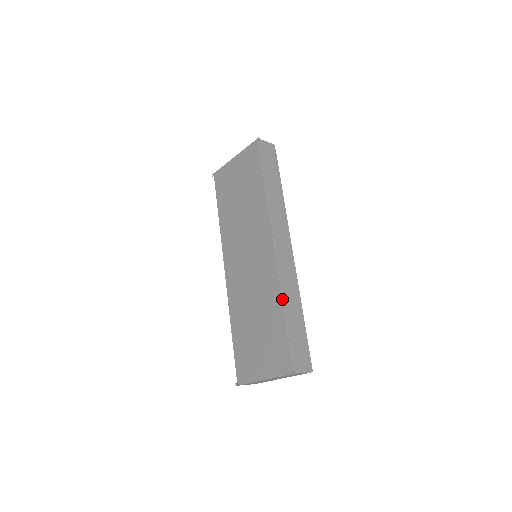
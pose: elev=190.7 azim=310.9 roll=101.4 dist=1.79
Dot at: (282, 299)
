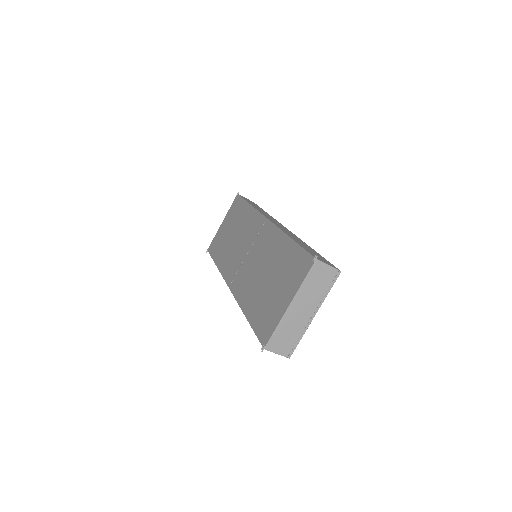
Dot at: (285, 234)
